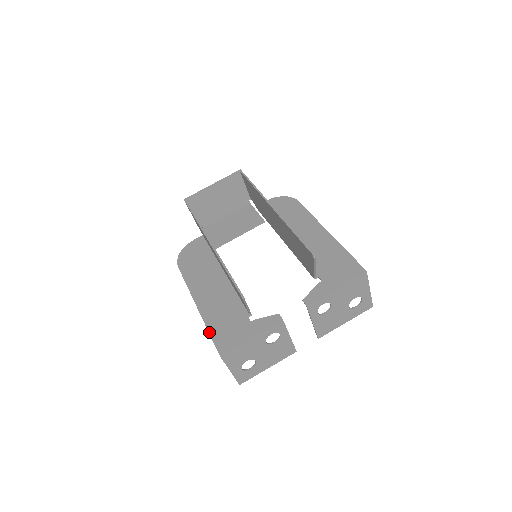
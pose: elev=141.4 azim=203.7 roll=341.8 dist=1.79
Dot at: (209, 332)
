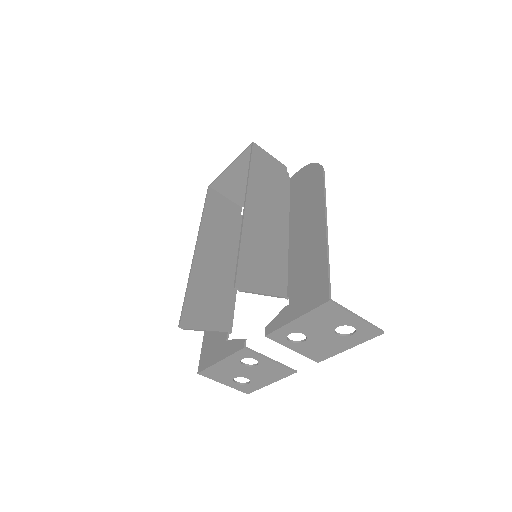
Dot at: (202, 343)
